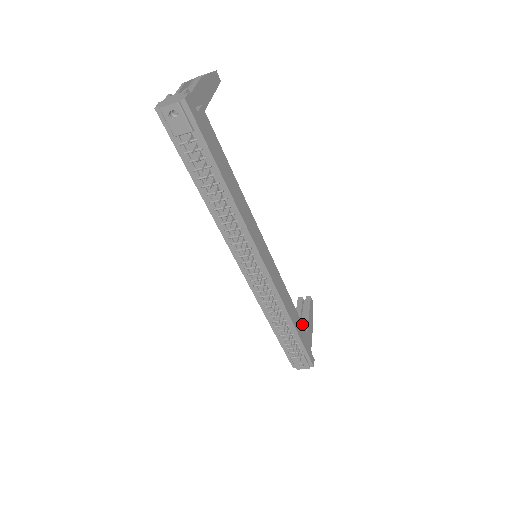
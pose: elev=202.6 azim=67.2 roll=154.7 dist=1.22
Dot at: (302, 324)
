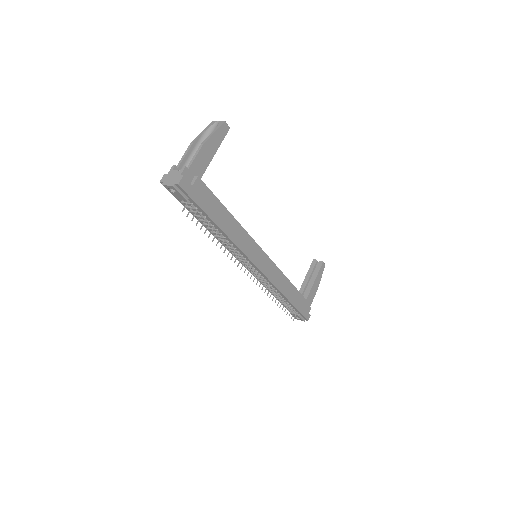
Dot at: (300, 294)
